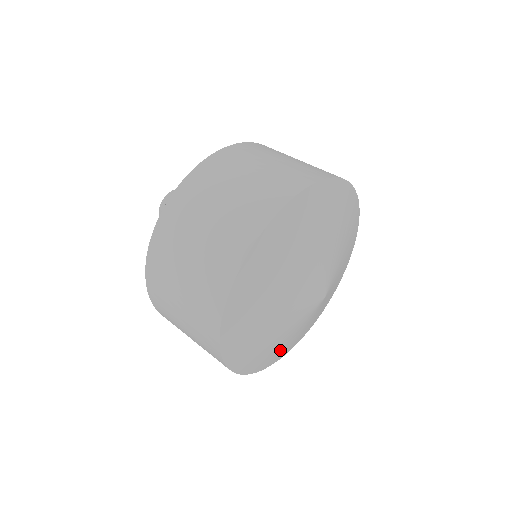
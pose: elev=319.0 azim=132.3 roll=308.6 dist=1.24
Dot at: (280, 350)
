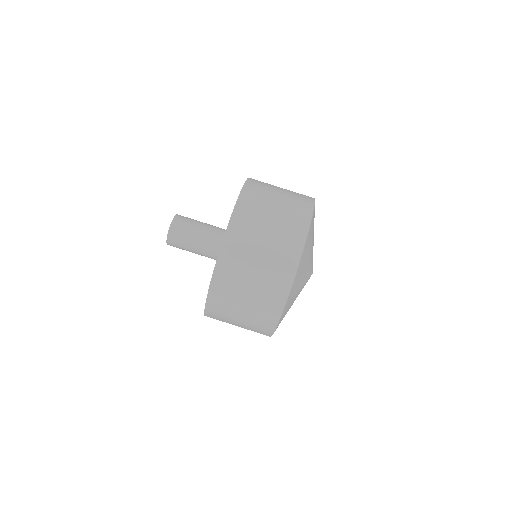
Dot at: occluded
